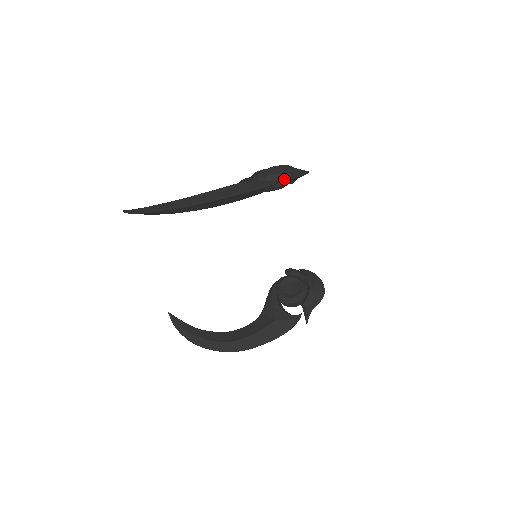
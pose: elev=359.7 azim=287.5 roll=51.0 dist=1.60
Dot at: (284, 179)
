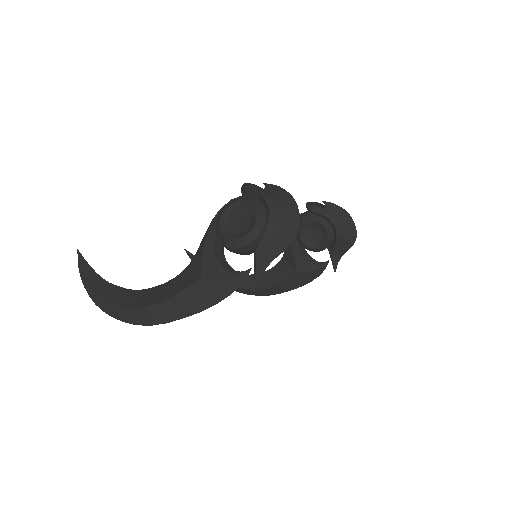
Dot at: (258, 266)
